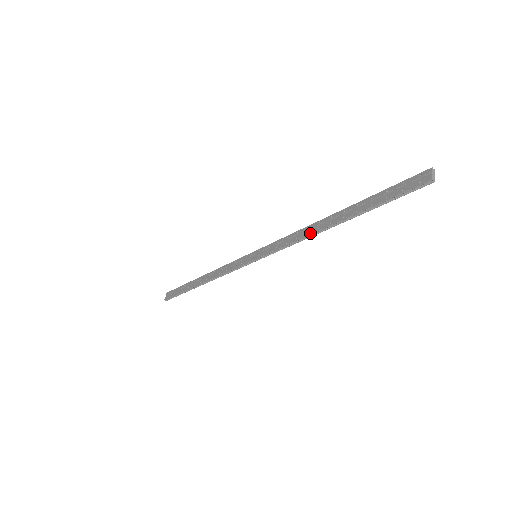
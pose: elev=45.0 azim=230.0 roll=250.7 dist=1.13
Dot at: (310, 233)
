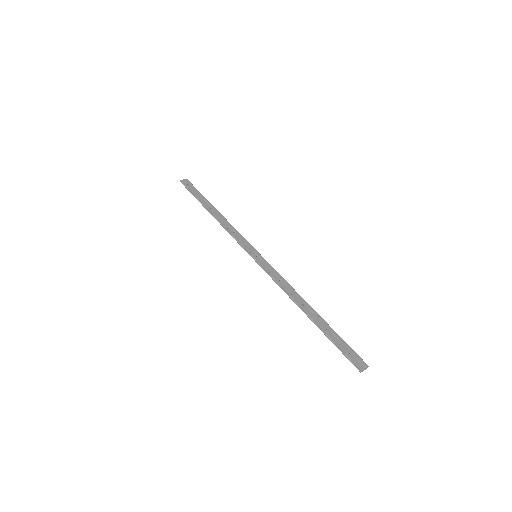
Dot at: (292, 297)
